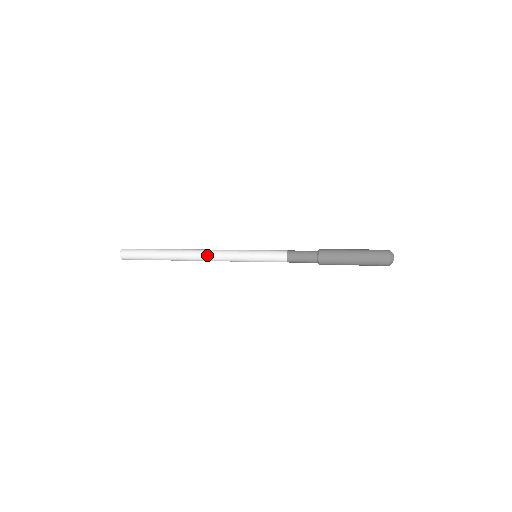
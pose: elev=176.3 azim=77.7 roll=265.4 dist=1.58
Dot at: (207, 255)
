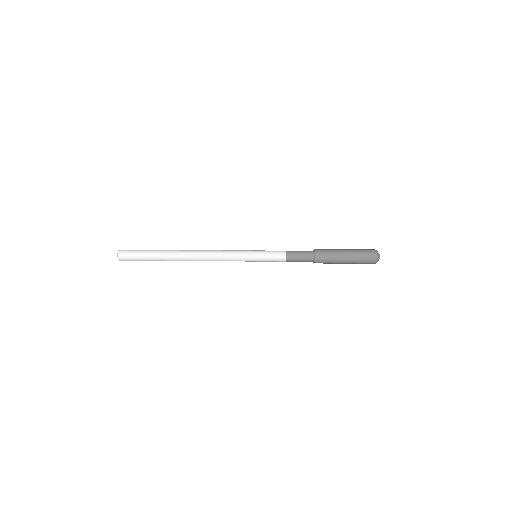
Dot at: (209, 255)
